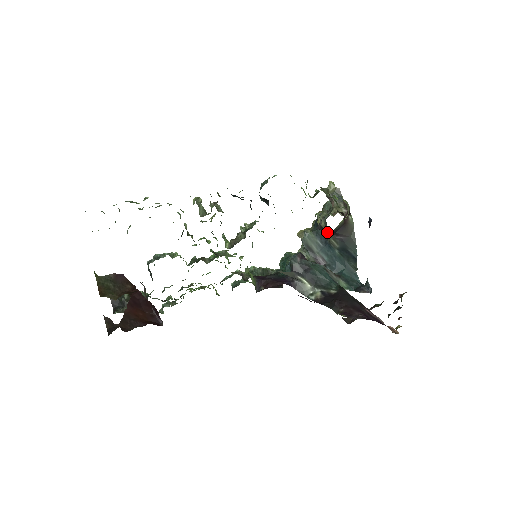
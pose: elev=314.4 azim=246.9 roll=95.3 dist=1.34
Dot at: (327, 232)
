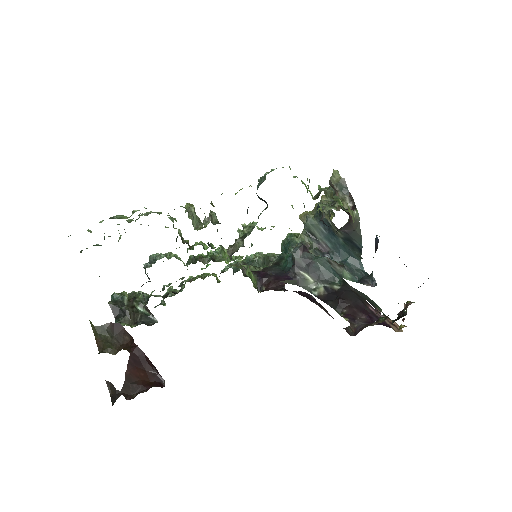
Dot at: (331, 222)
